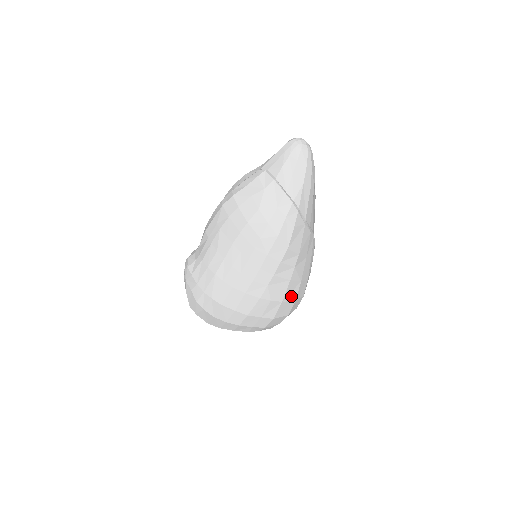
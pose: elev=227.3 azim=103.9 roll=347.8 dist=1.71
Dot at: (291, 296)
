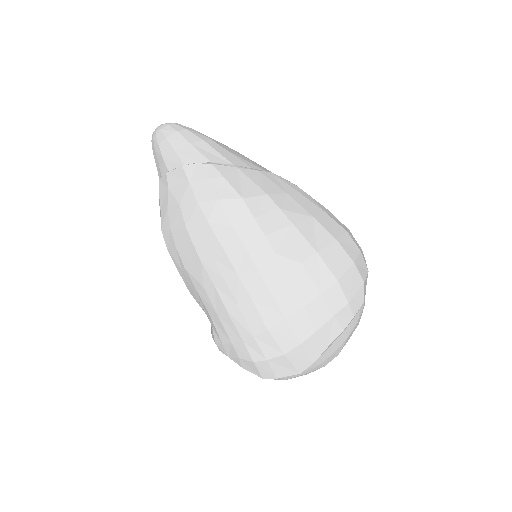
Dot at: (322, 240)
